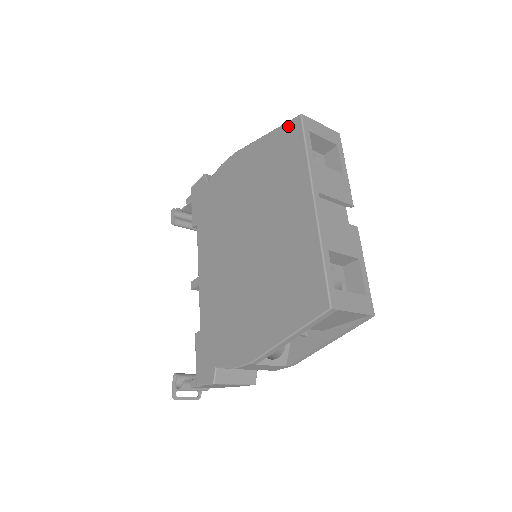
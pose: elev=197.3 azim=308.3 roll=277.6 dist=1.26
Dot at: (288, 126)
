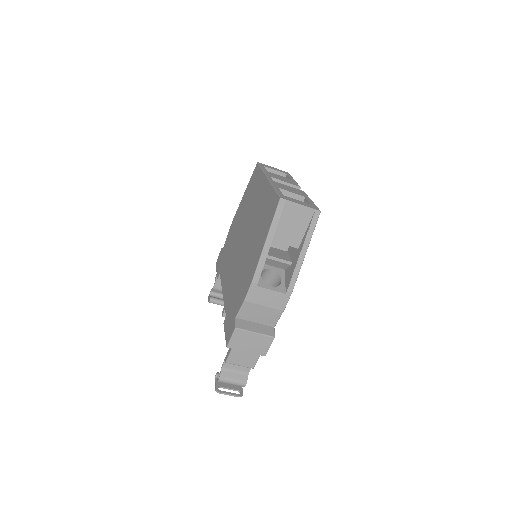
Dot at: (253, 173)
